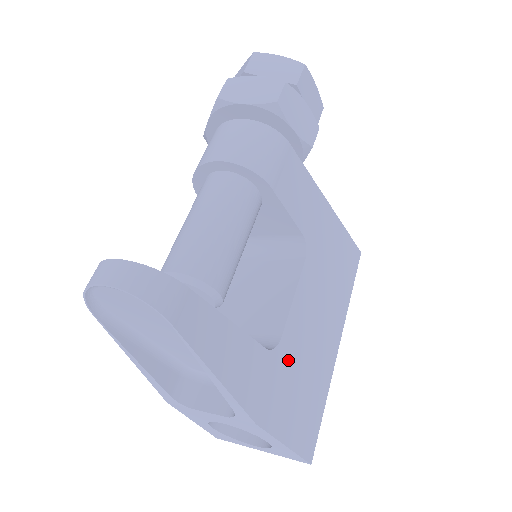
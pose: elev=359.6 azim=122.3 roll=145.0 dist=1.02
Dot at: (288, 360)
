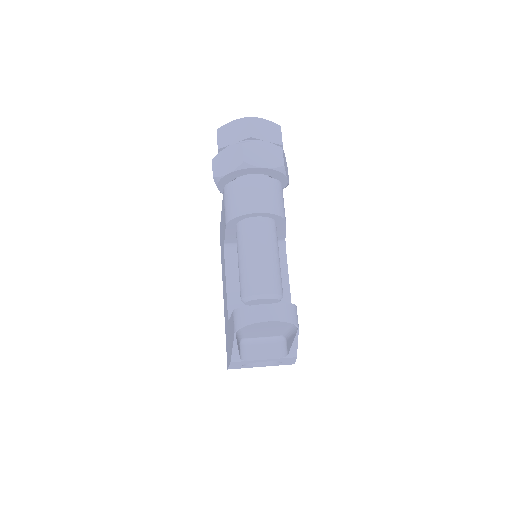
Dot at: occluded
